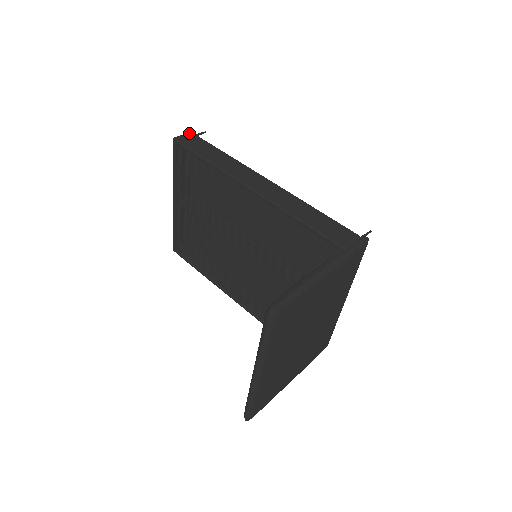
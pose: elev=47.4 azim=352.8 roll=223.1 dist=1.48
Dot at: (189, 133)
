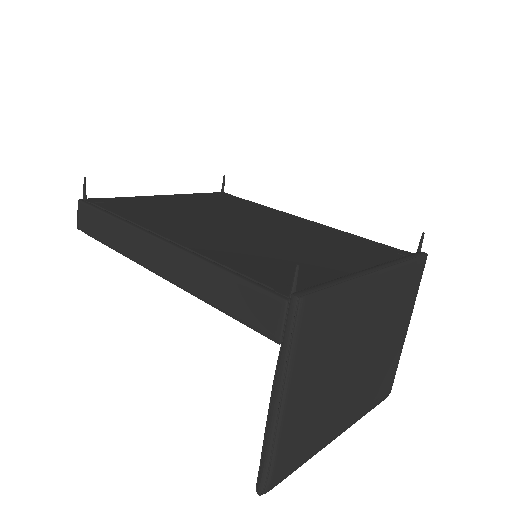
Dot at: (78, 206)
